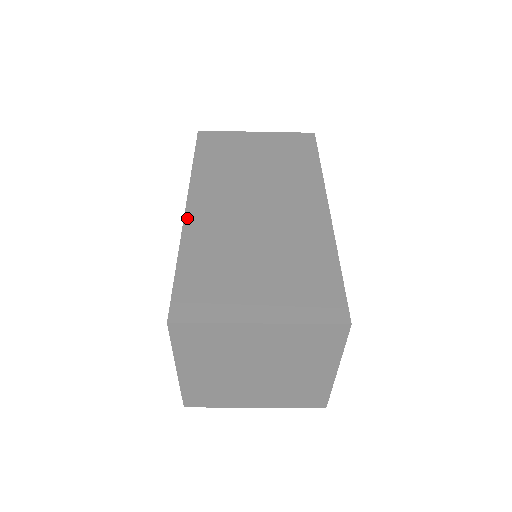
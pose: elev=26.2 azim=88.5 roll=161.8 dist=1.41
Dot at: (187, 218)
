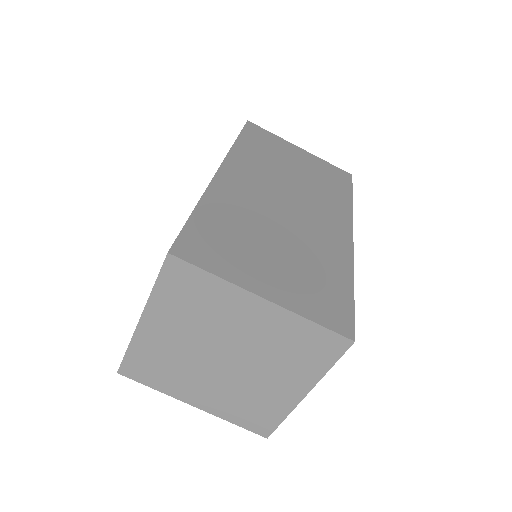
Dot at: (217, 178)
